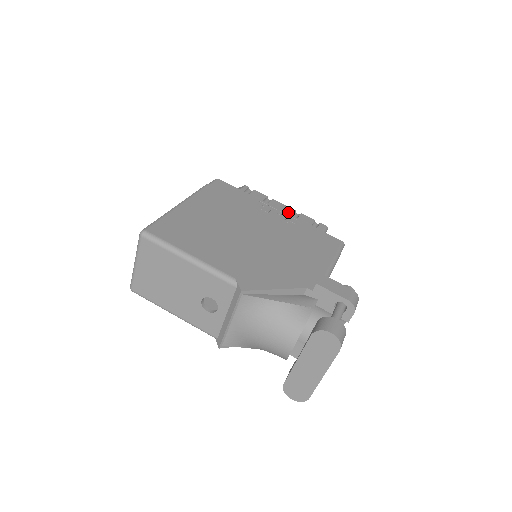
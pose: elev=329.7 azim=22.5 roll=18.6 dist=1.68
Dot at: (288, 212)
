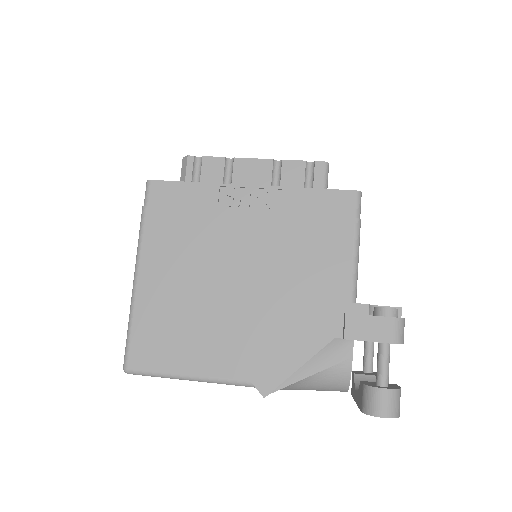
Dot at: (264, 174)
